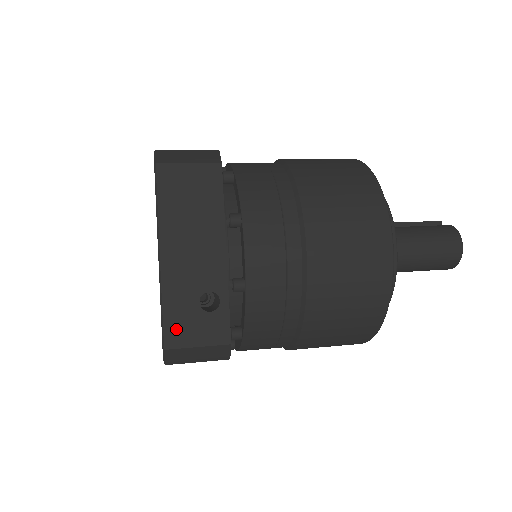
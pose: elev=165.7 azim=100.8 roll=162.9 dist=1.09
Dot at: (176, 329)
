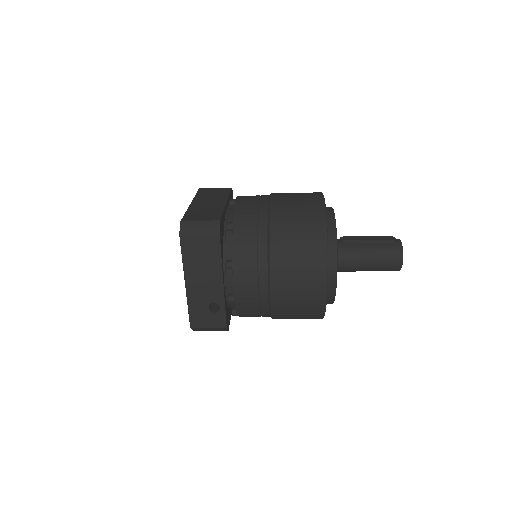
Dot at: (197, 319)
